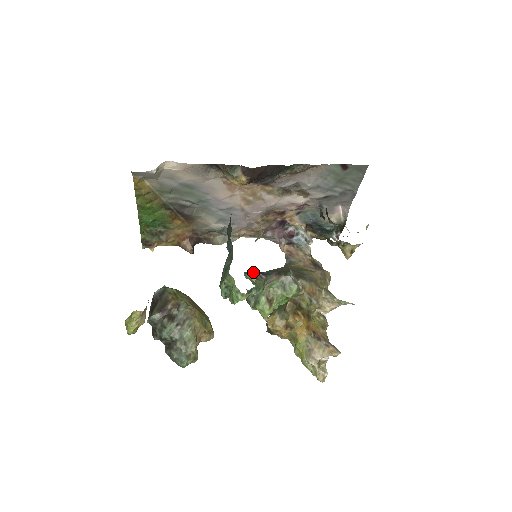
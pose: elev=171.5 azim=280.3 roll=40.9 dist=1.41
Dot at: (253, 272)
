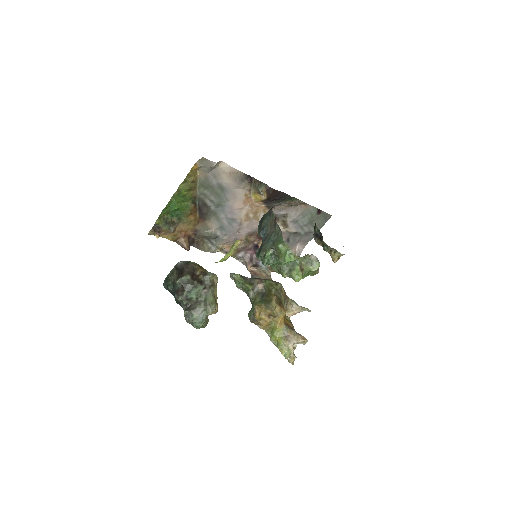
Dot at: occluded
